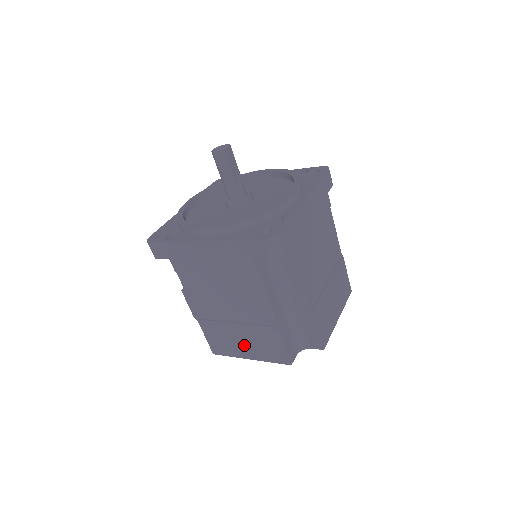
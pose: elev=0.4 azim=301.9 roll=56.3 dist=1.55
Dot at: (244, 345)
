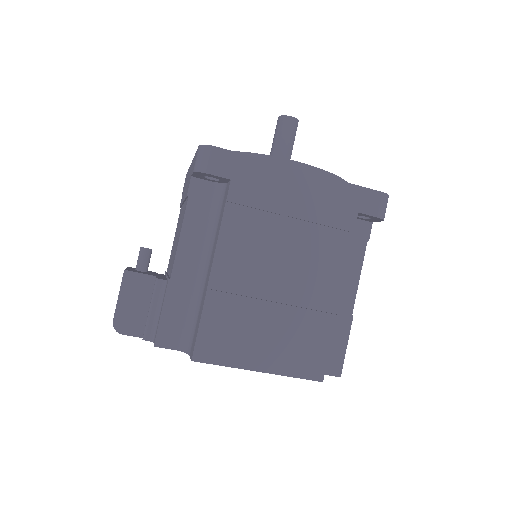
Dot at: (265, 343)
